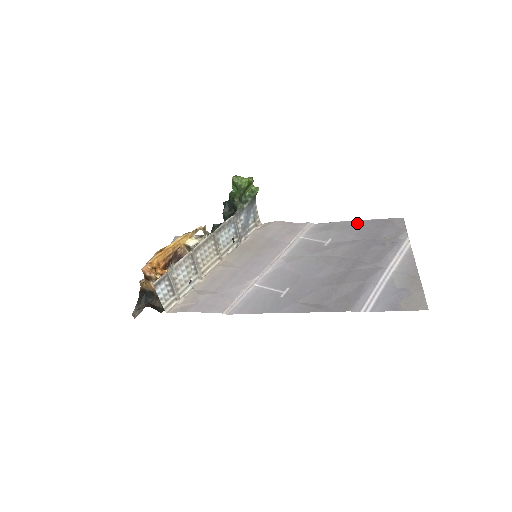
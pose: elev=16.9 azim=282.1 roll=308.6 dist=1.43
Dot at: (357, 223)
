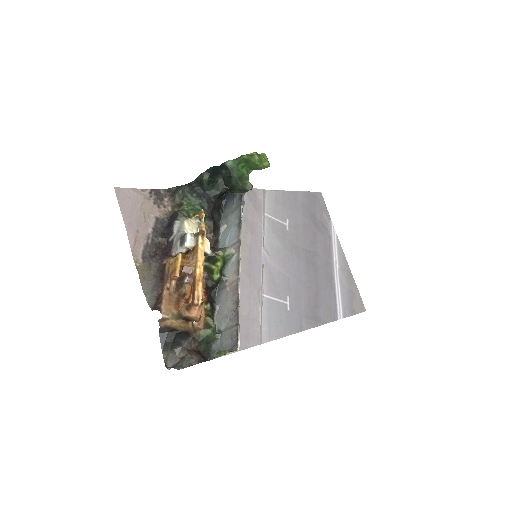
Dot at: (297, 196)
